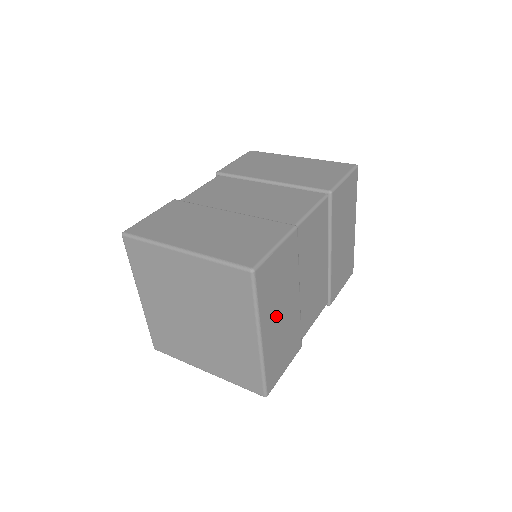
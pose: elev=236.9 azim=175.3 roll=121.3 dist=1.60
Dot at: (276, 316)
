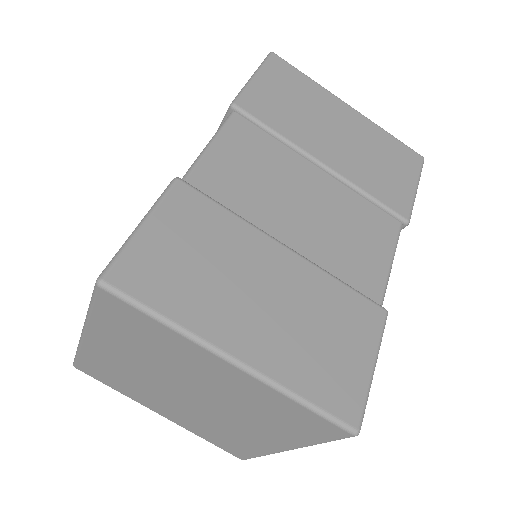
Dot at: occluded
